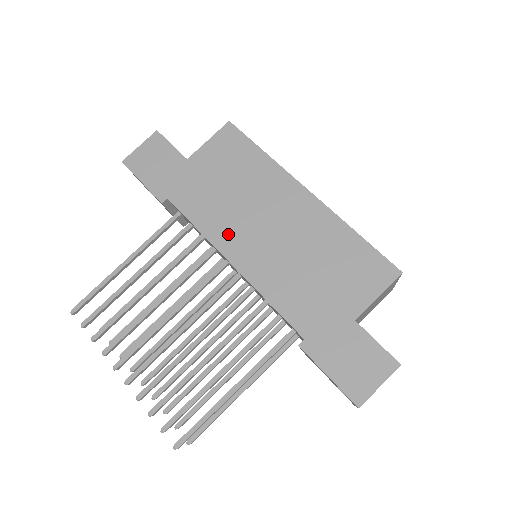
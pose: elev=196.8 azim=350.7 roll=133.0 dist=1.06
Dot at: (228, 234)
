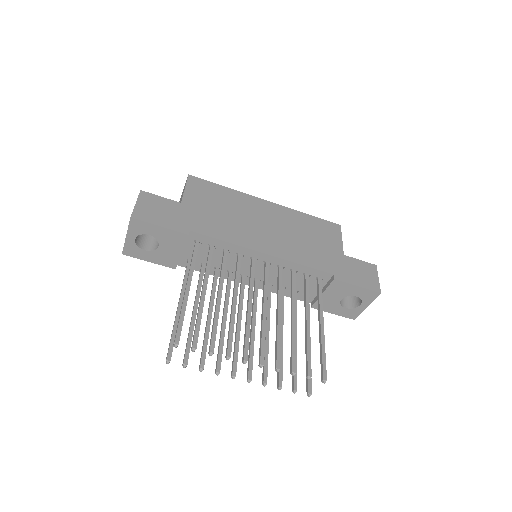
Dot at: (248, 238)
